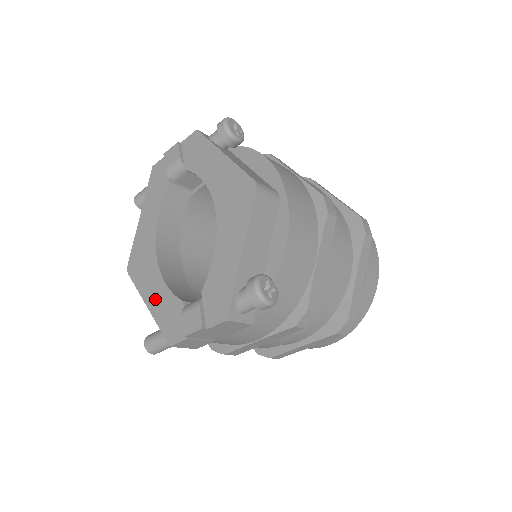
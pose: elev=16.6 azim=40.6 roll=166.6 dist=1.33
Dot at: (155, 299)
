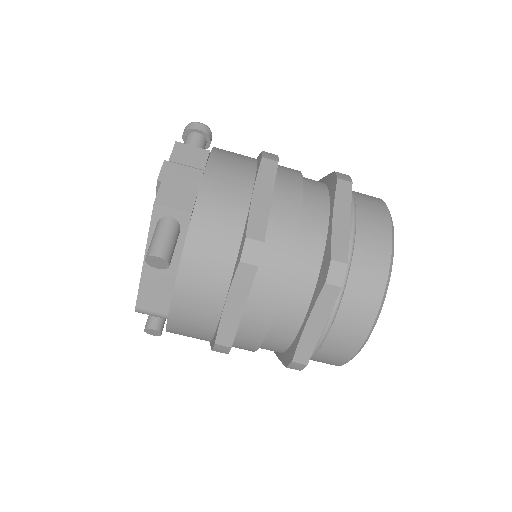
Dot at: occluded
